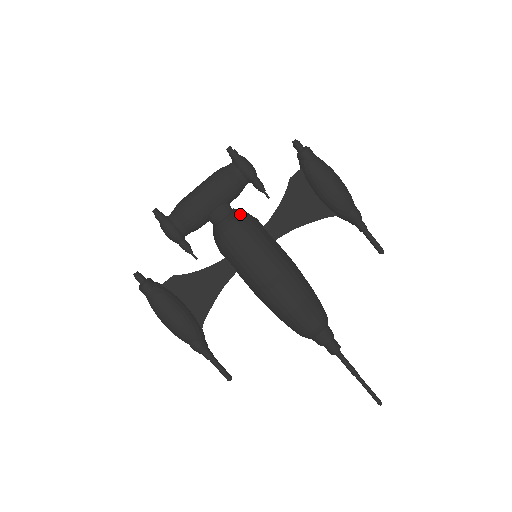
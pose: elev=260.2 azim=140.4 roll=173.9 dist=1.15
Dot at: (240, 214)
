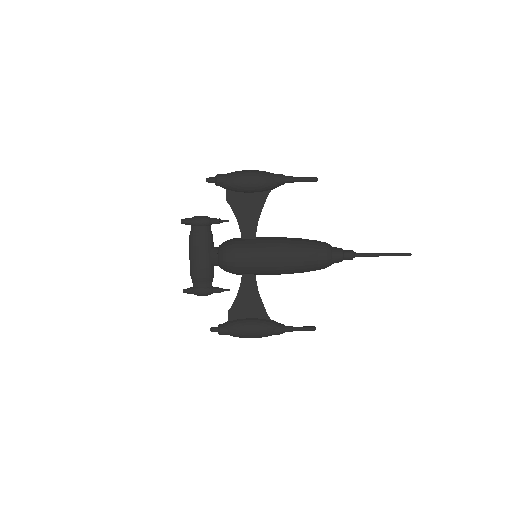
Dot at: (223, 247)
